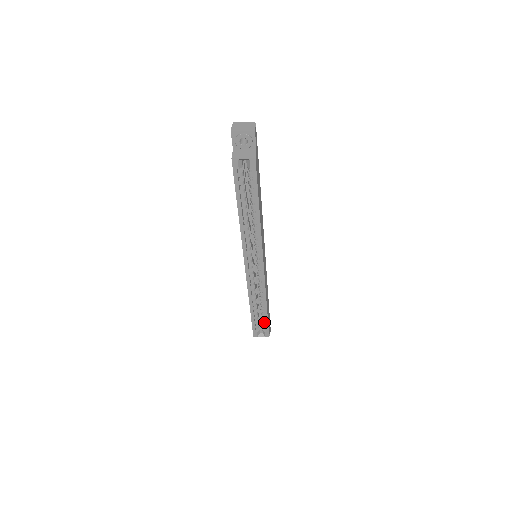
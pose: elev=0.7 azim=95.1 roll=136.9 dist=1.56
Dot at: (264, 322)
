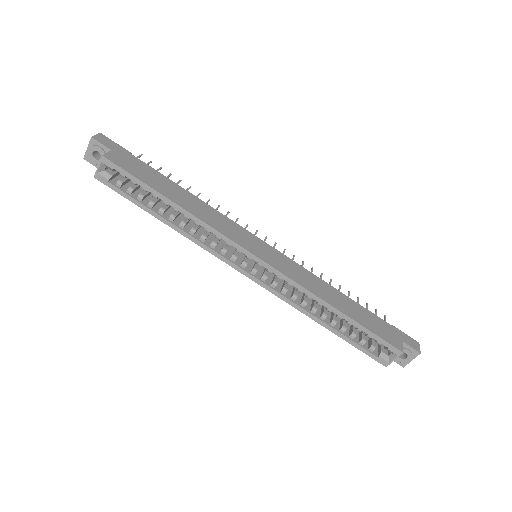
Dot at: (367, 334)
